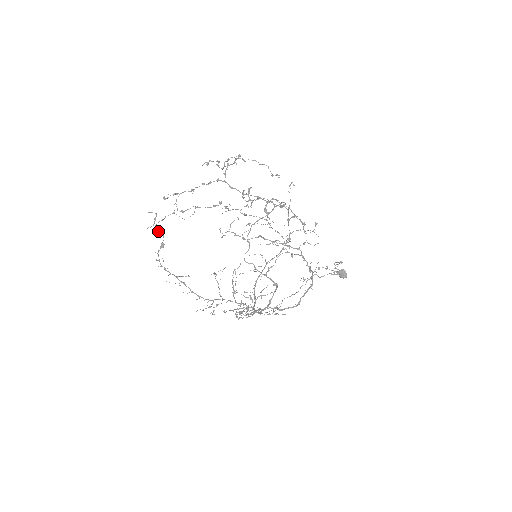
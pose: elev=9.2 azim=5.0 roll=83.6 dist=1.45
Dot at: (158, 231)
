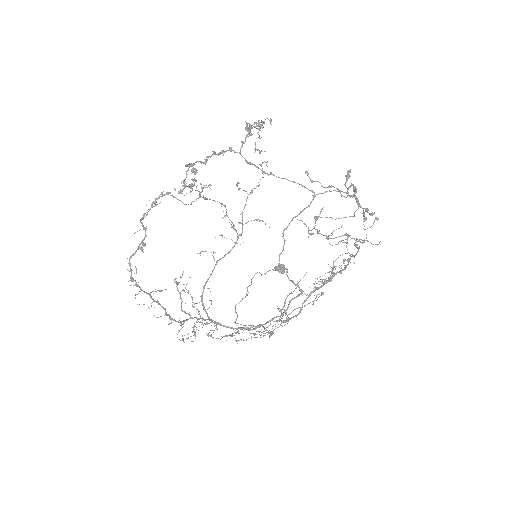
Dot at: (141, 223)
